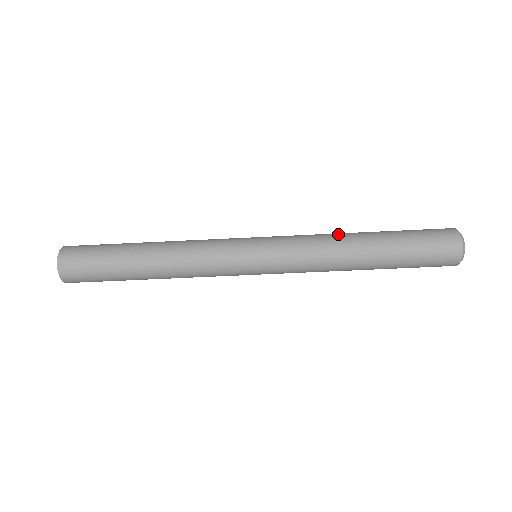
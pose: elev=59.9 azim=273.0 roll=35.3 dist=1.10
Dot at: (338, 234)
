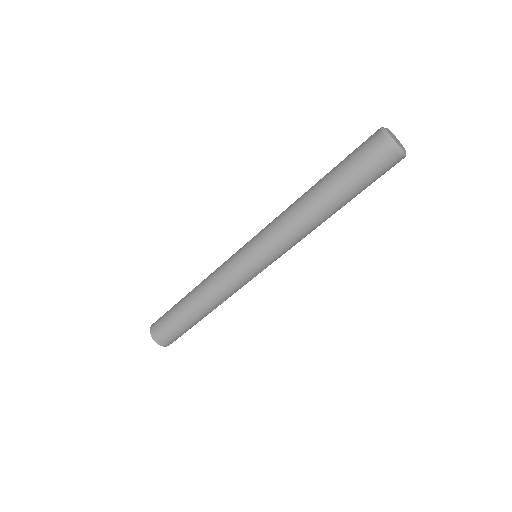
Dot at: occluded
